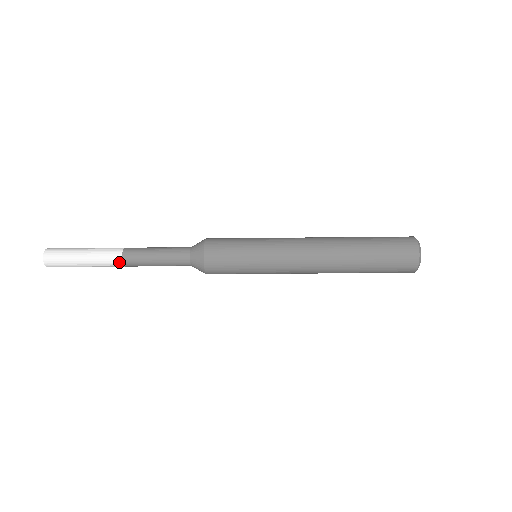
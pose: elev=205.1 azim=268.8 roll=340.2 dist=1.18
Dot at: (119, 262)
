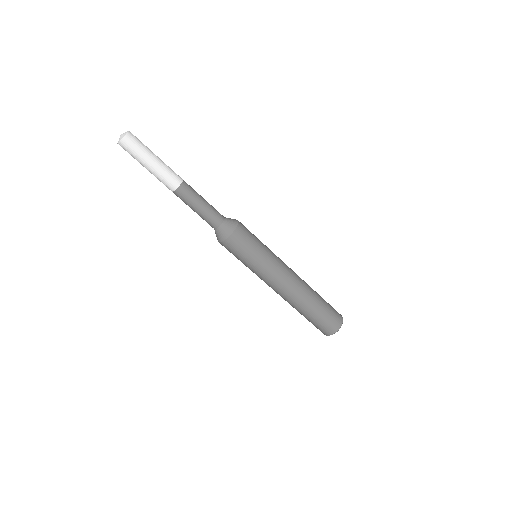
Dot at: (173, 188)
